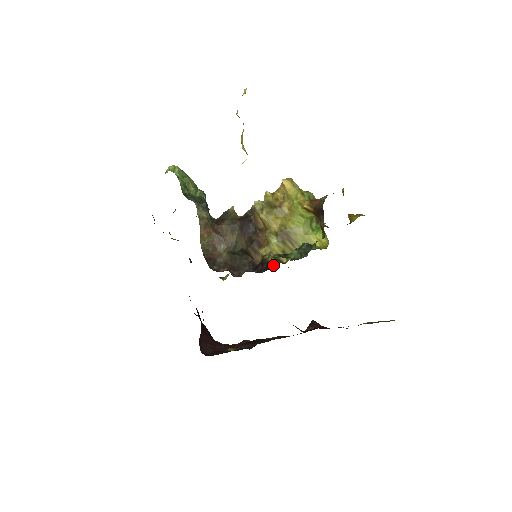
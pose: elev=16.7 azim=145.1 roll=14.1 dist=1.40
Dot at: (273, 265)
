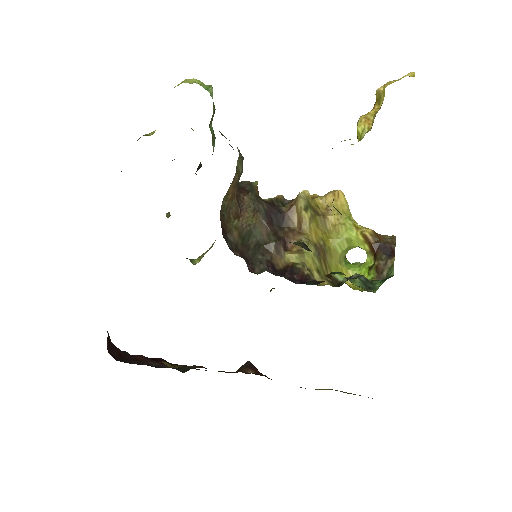
Dot at: (318, 282)
